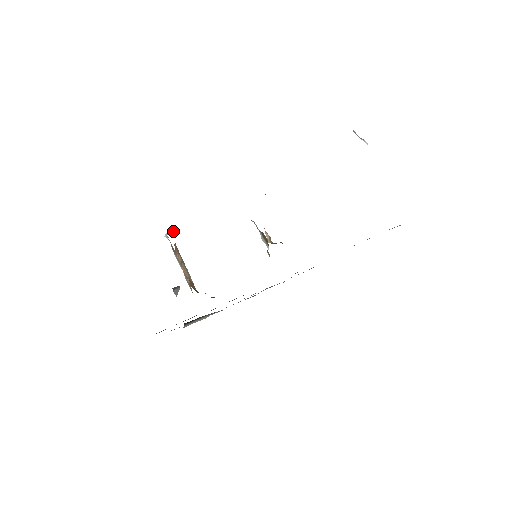
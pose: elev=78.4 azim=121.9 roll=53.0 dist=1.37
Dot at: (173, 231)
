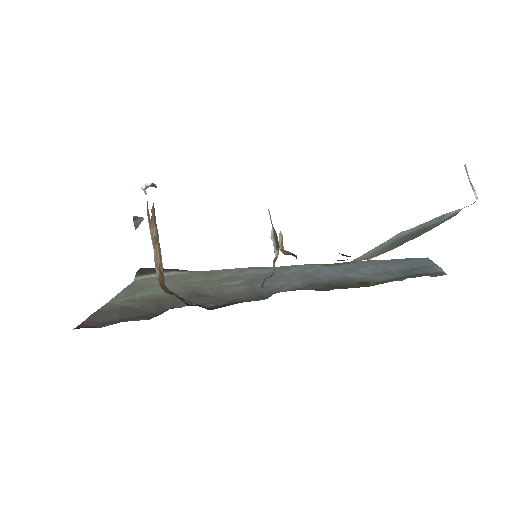
Dot at: occluded
